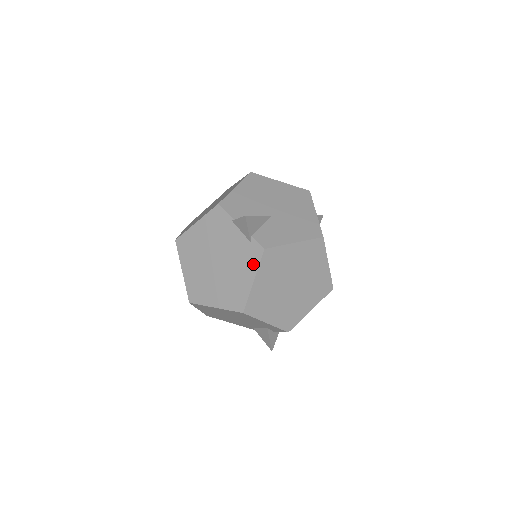
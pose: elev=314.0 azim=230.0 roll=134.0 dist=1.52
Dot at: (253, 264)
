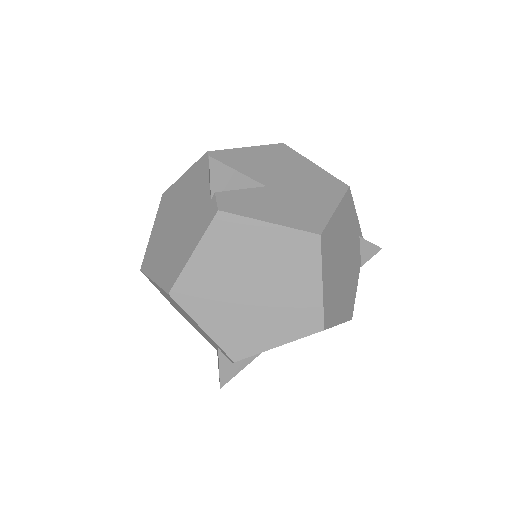
Dot at: (201, 229)
